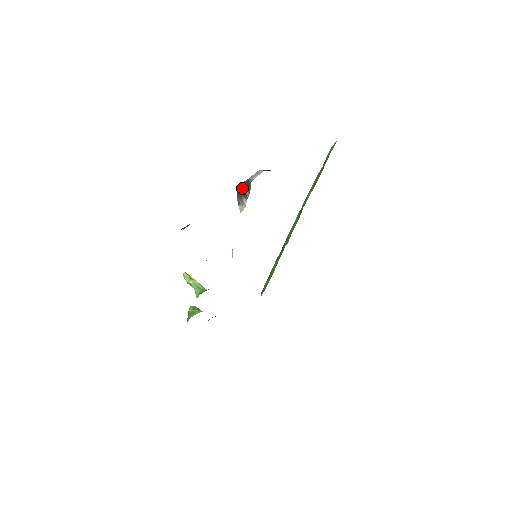
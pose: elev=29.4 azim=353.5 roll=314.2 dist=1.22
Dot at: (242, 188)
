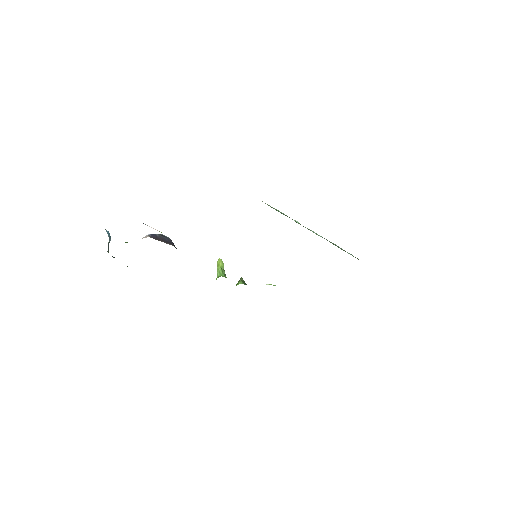
Dot at: occluded
